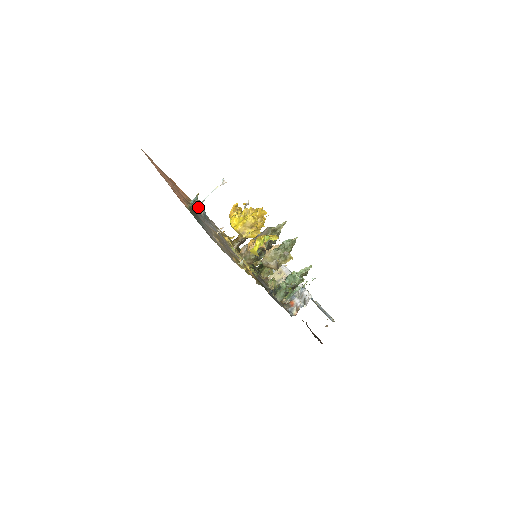
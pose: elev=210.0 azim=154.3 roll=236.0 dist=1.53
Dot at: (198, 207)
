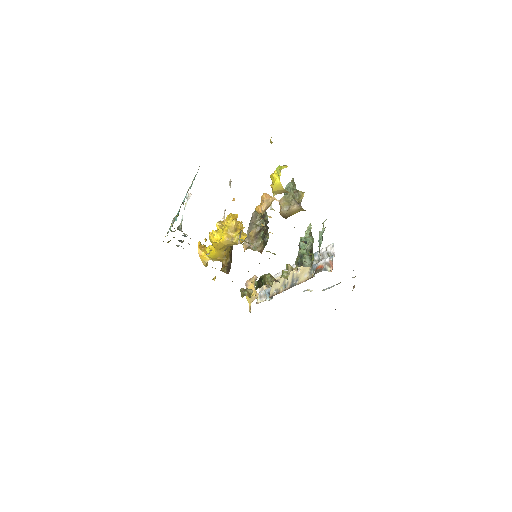
Dot at: (180, 230)
